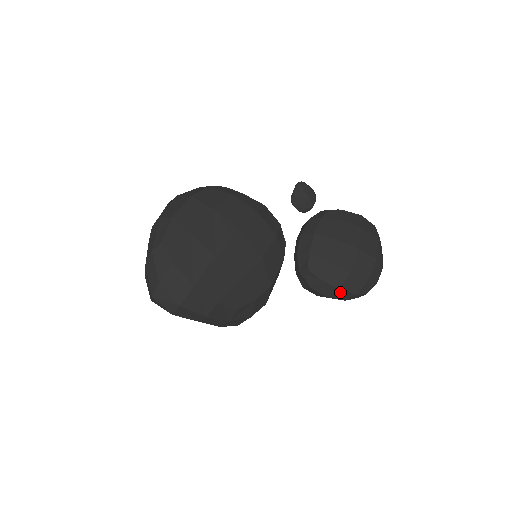
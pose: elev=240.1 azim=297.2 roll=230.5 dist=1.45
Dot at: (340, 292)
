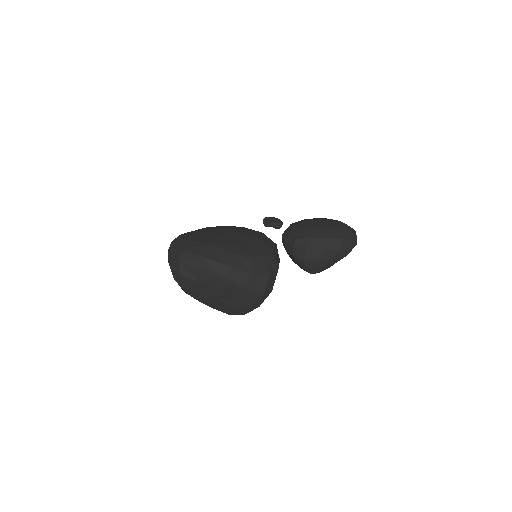
Dot at: (329, 241)
